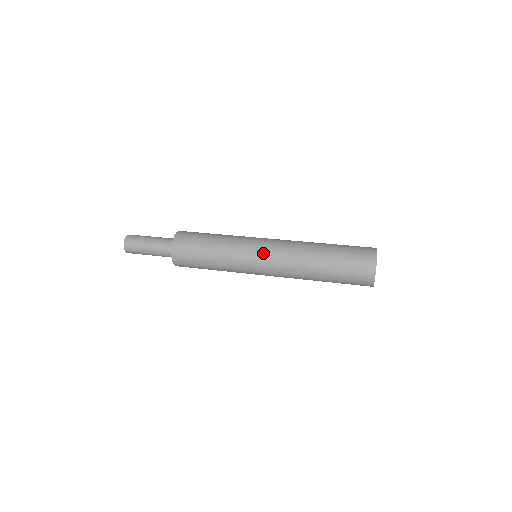
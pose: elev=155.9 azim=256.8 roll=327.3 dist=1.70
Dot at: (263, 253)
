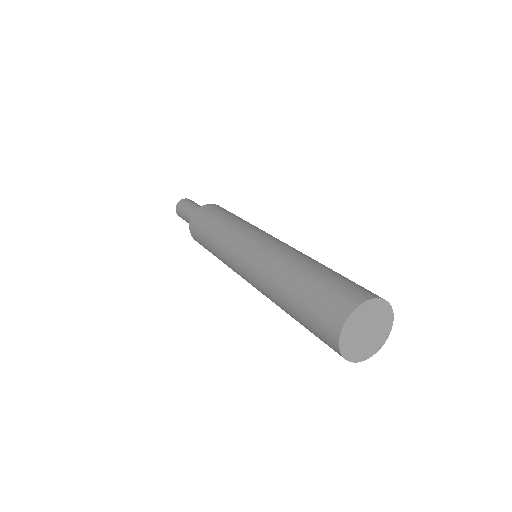
Dot at: (258, 238)
